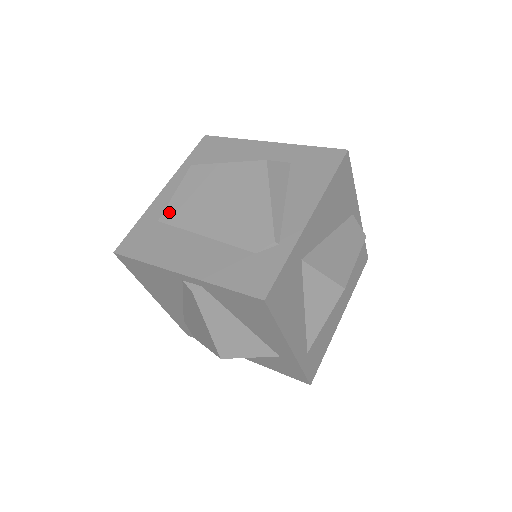
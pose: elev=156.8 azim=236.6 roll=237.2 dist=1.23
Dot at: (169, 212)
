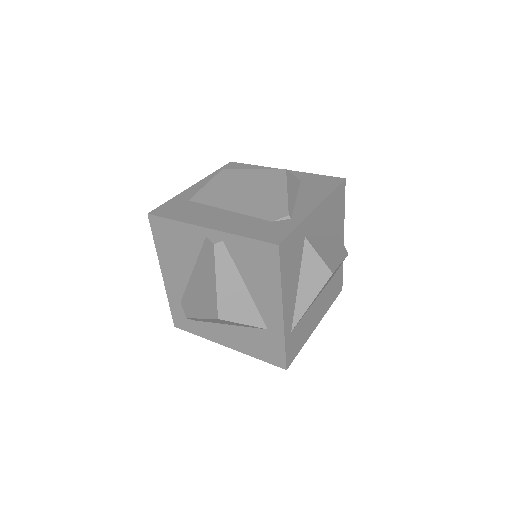
Dot at: (200, 195)
